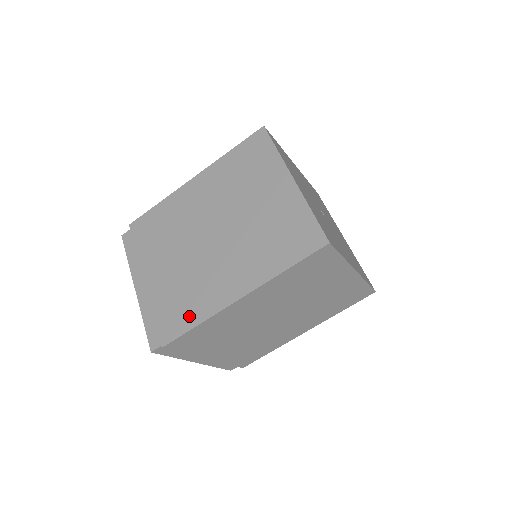
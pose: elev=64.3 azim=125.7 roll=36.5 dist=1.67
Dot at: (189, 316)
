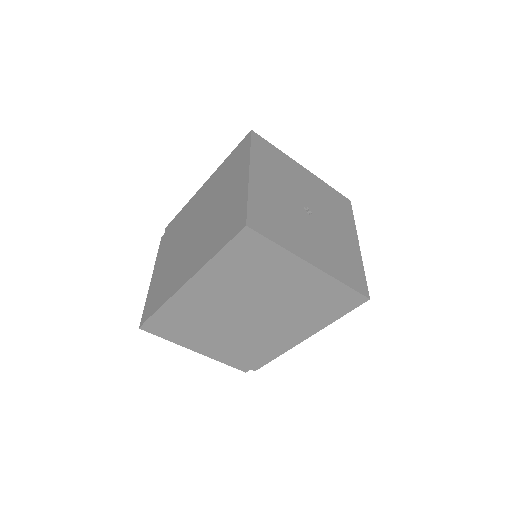
Dot at: (162, 298)
